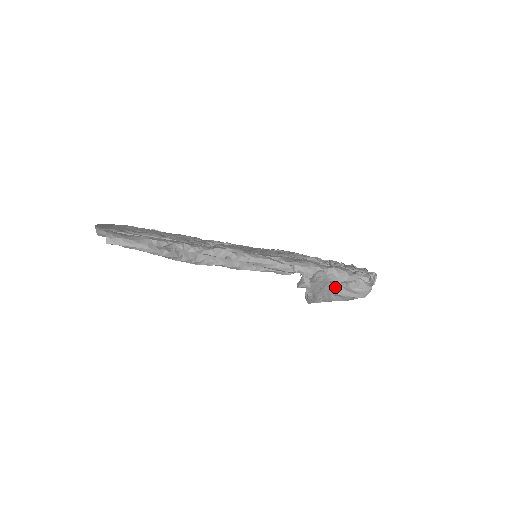
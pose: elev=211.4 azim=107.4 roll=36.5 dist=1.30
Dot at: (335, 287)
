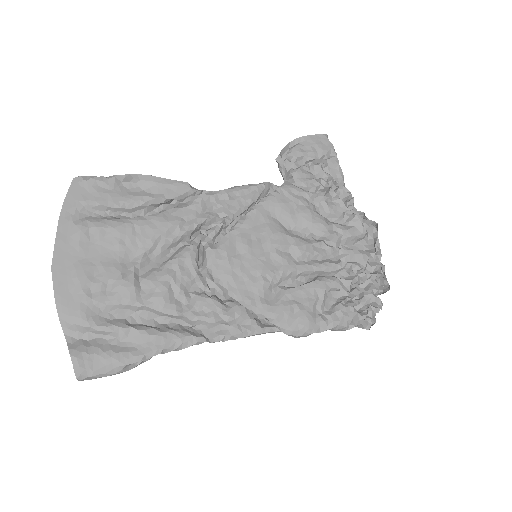
Dot at: occluded
